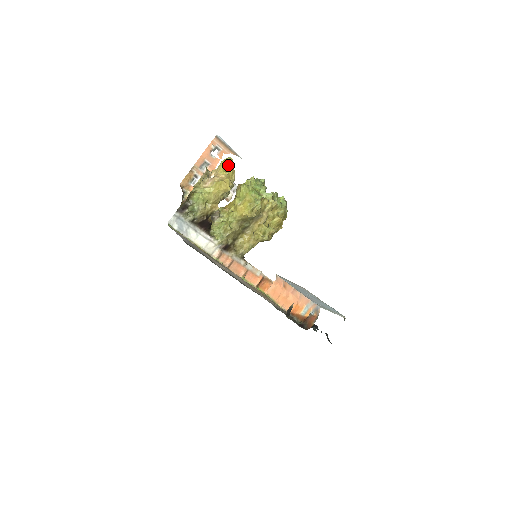
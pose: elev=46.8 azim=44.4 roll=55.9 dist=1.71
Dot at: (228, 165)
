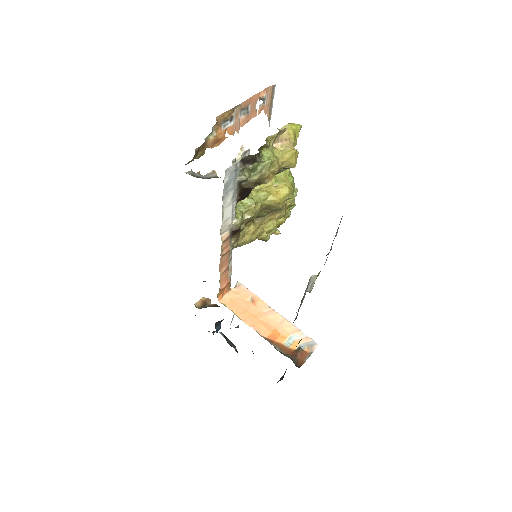
Dot at: (297, 133)
